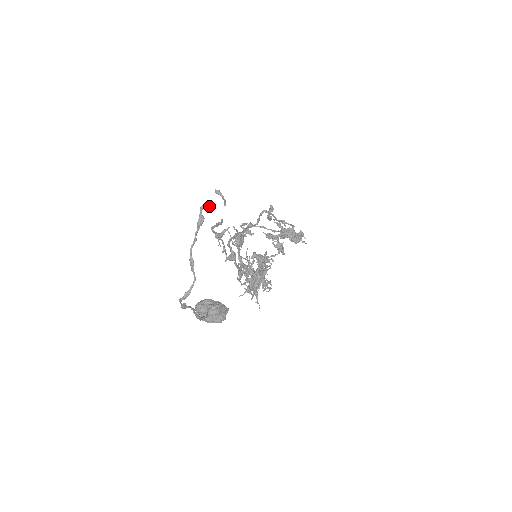
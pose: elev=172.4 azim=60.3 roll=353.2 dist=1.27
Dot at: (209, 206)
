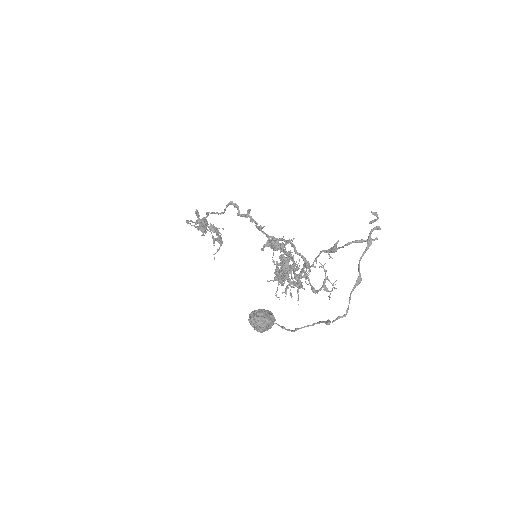
Dot at: (378, 228)
